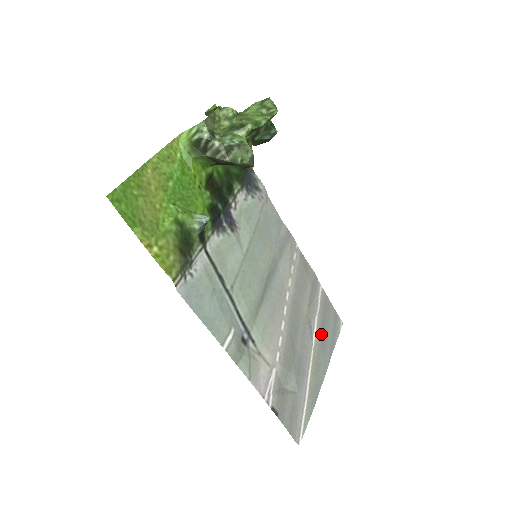
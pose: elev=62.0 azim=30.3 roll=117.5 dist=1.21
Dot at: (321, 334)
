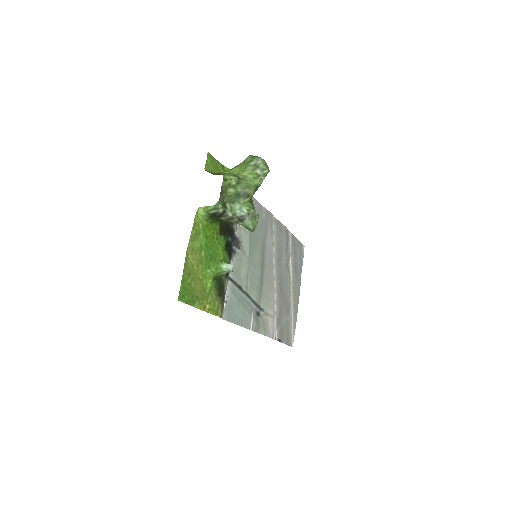
Dot at: (294, 268)
